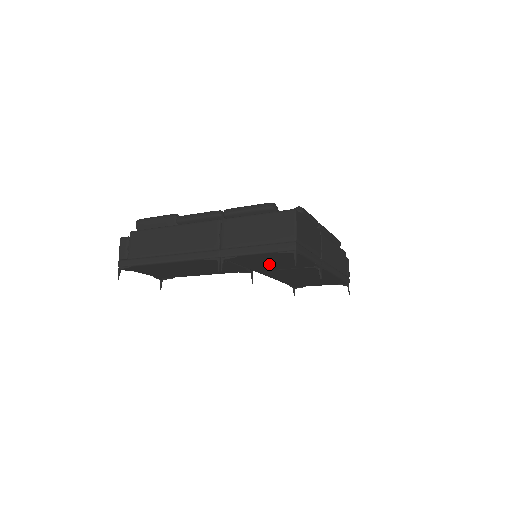
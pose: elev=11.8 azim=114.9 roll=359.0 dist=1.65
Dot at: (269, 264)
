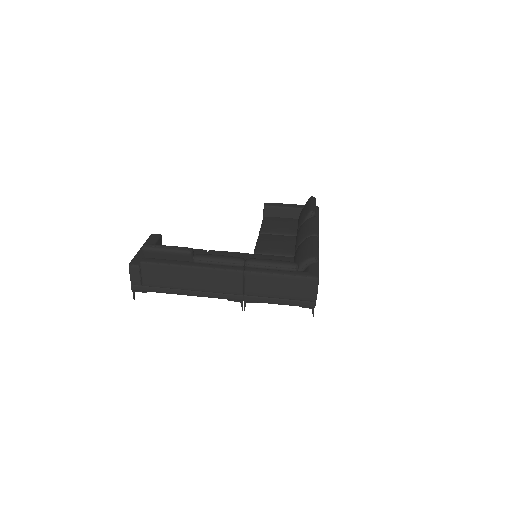
Dot at: occluded
